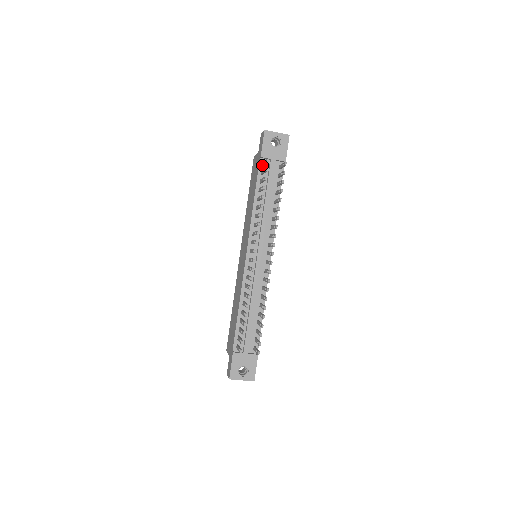
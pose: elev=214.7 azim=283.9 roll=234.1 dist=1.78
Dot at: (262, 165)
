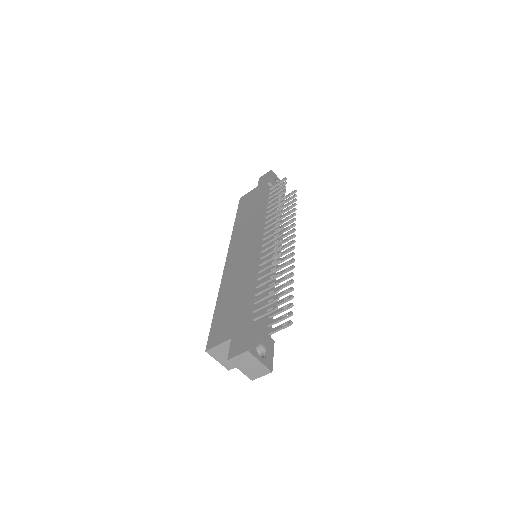
Dot at: (270, 188)
